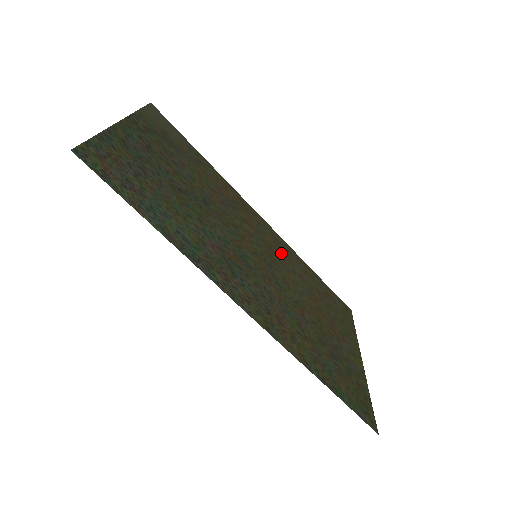
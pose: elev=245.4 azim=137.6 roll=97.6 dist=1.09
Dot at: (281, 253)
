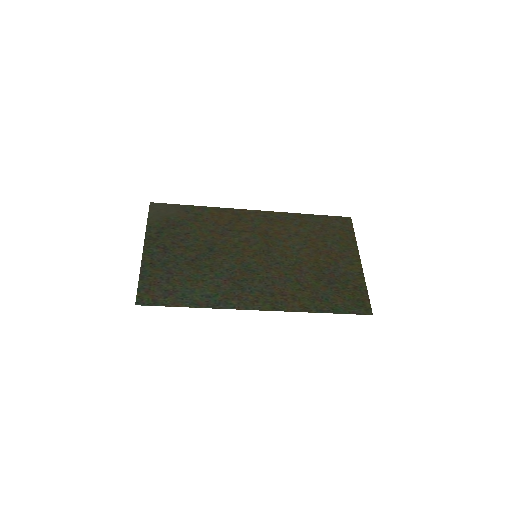
Dot at: (276, 229)
